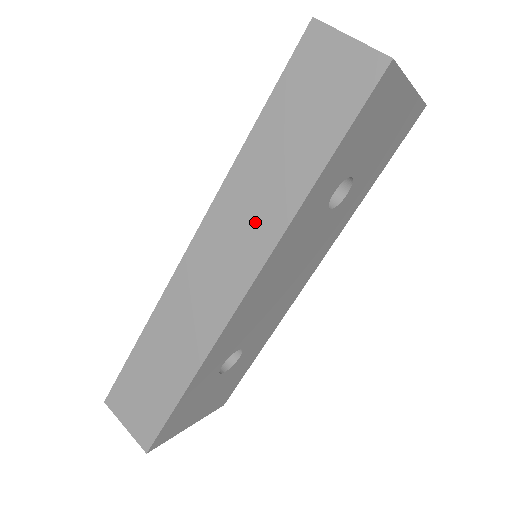
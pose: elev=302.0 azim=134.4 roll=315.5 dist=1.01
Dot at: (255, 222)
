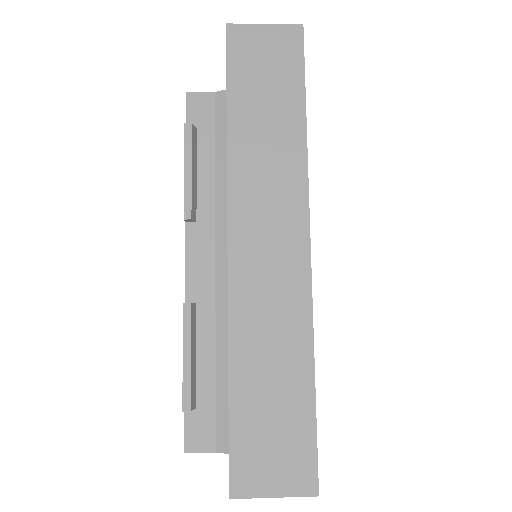
Dot at: (278, 183)
